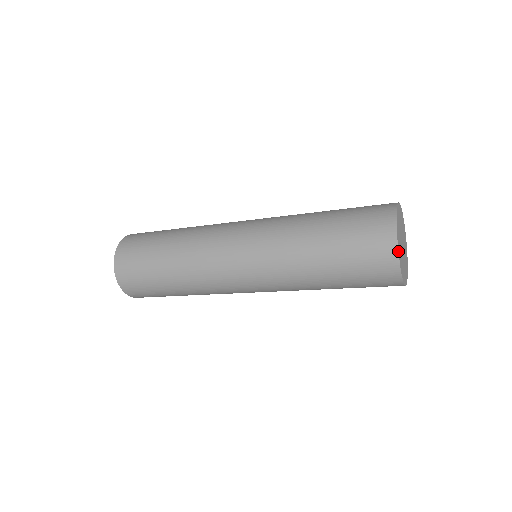
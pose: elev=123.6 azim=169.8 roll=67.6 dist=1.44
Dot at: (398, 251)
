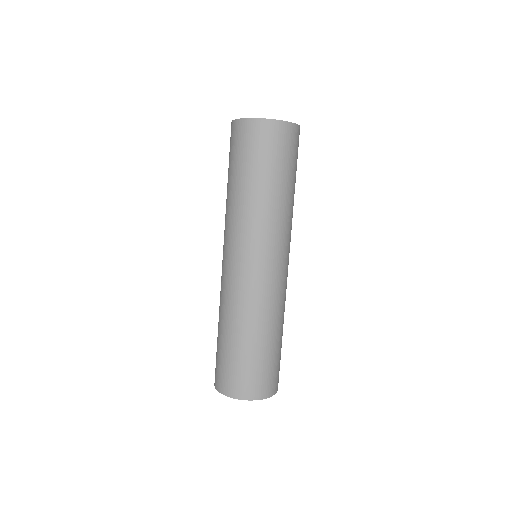
Dot at: occluded
